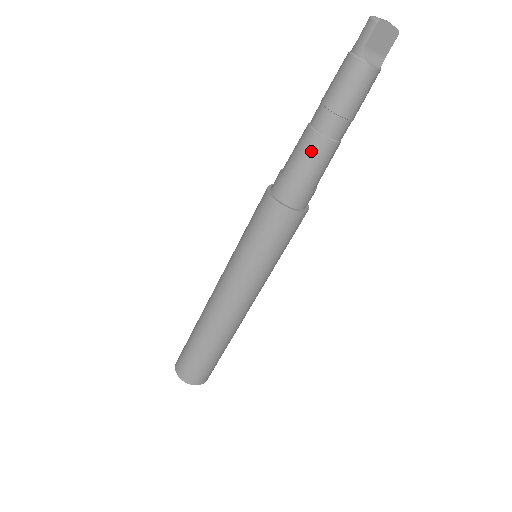
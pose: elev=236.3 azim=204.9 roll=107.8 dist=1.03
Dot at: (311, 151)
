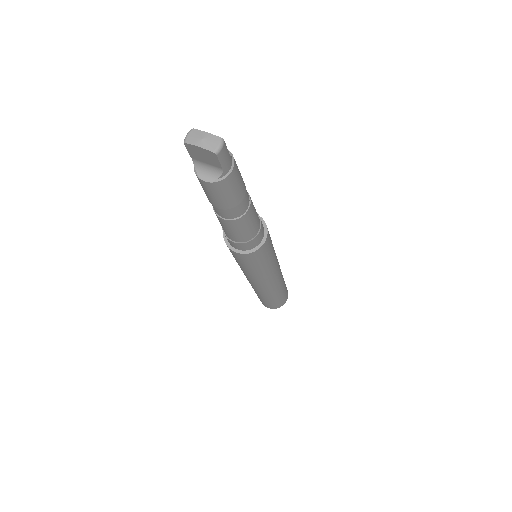
Dot at: occluded
